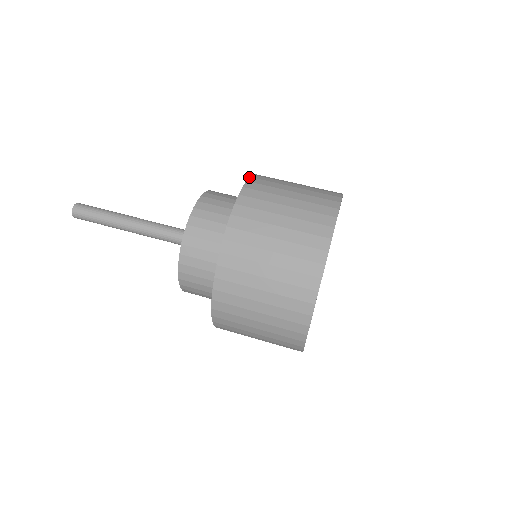
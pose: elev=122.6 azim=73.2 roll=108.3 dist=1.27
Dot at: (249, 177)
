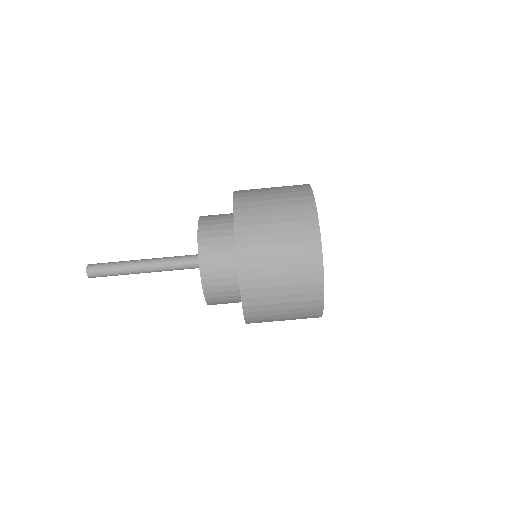
Dot at: (233, 198)
